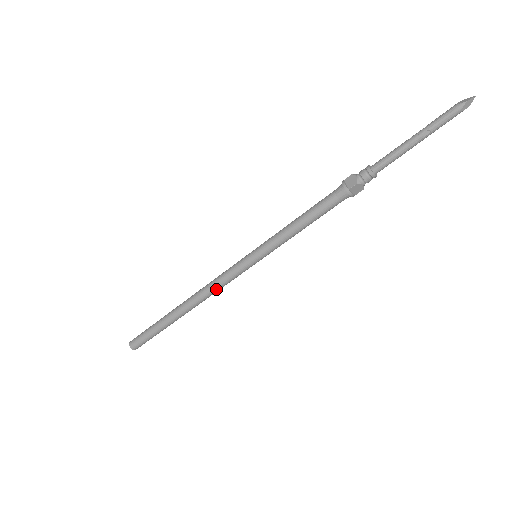
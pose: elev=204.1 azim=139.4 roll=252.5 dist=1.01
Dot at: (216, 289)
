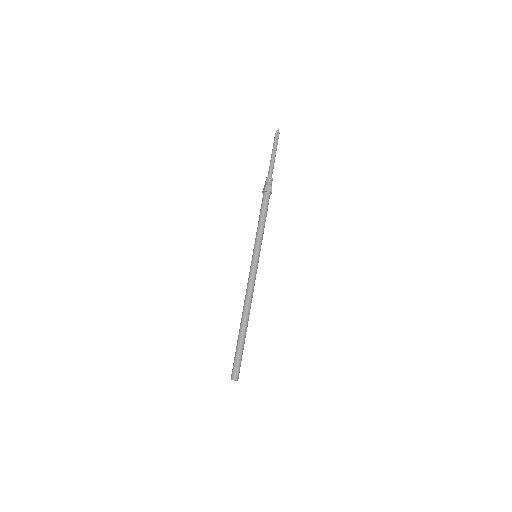
Dot at: (250, 290)
